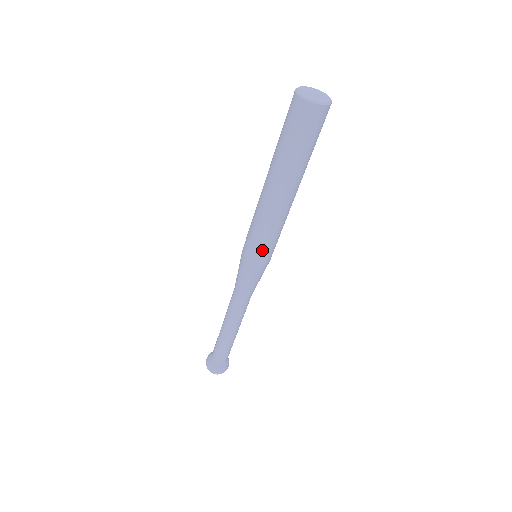
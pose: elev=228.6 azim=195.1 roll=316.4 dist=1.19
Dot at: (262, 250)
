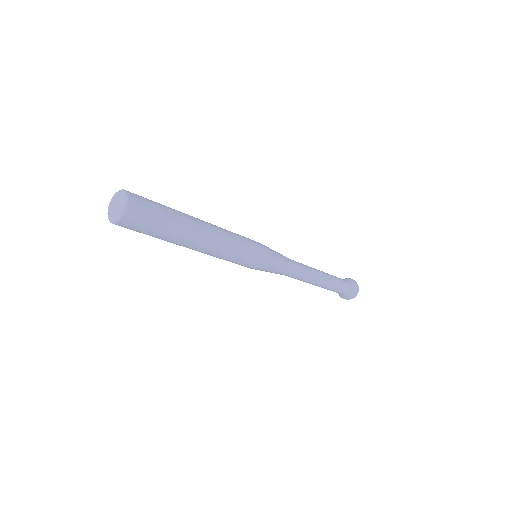
Dot at: (250, 257)
